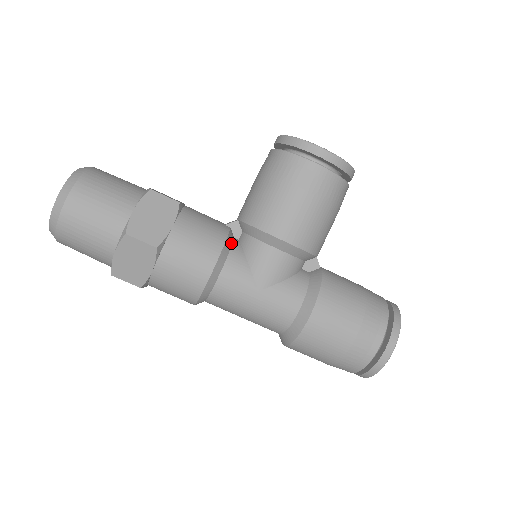
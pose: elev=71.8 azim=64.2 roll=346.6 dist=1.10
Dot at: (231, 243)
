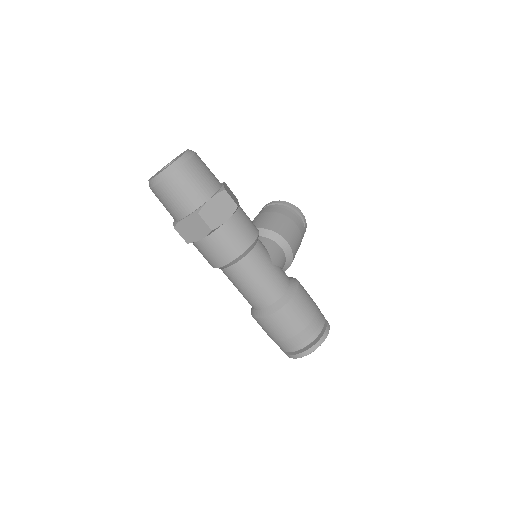
Dot at: occluded
